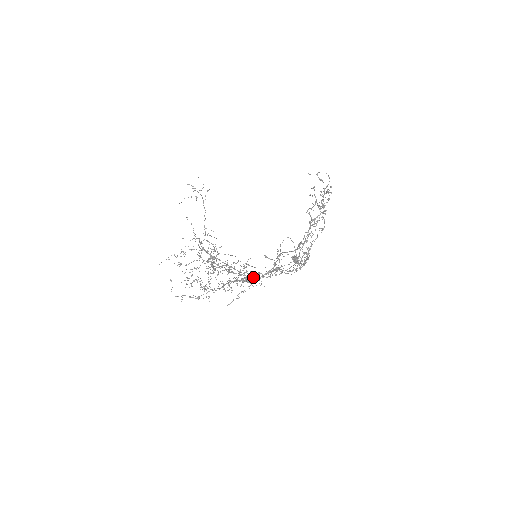
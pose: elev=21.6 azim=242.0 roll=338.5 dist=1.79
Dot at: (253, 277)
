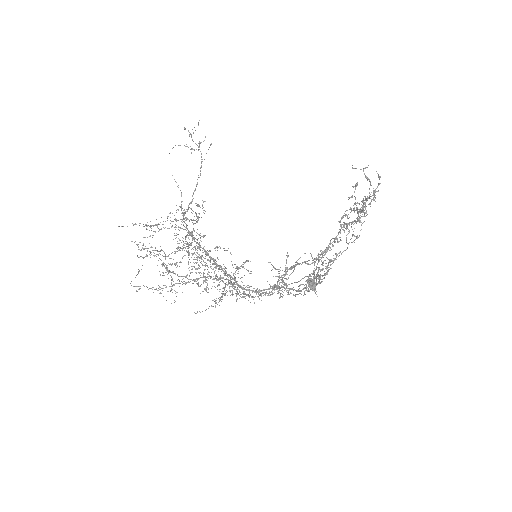
Dot at: occluded
